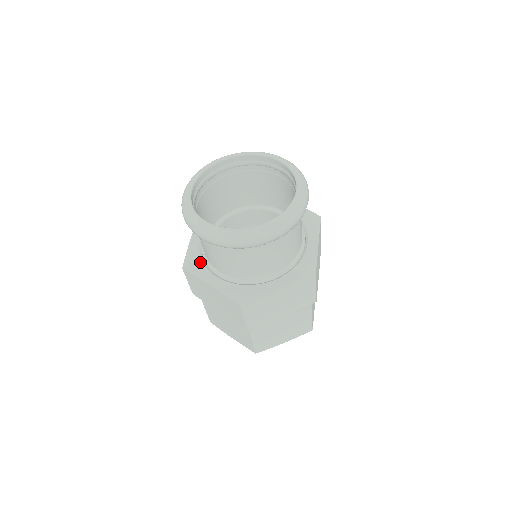
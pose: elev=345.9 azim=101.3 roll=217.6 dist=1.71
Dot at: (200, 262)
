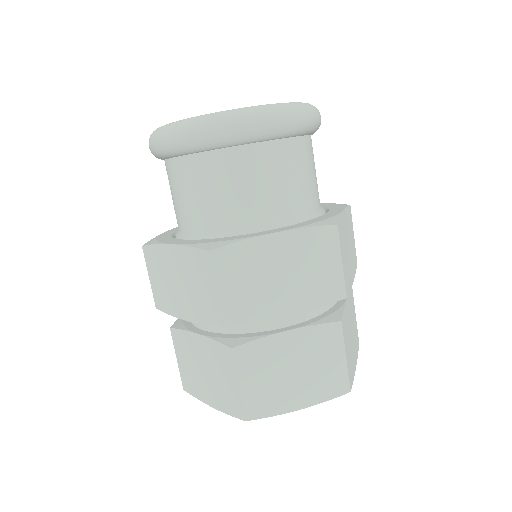
Dot at: (225, 238)
